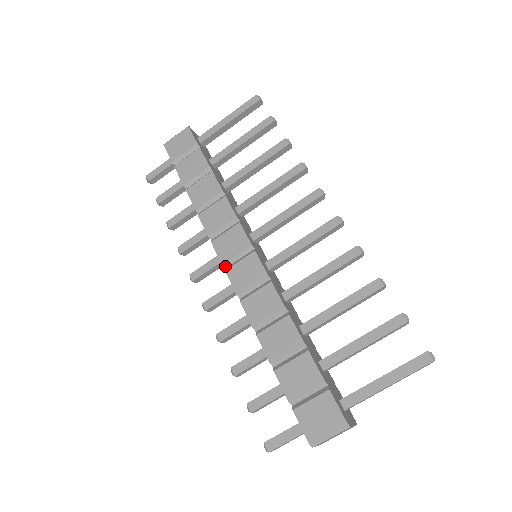
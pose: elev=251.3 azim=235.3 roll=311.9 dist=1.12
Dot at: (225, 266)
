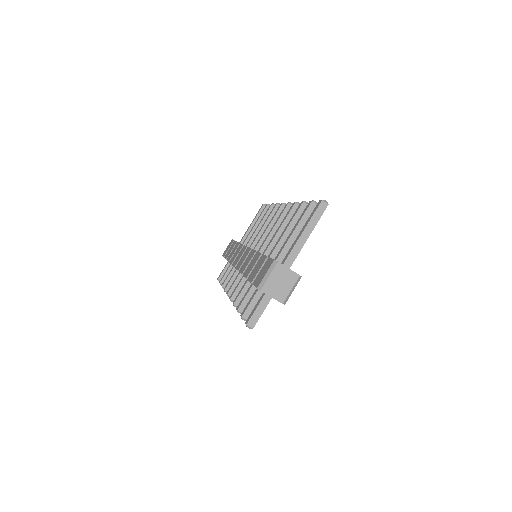
Dot at: occluded
